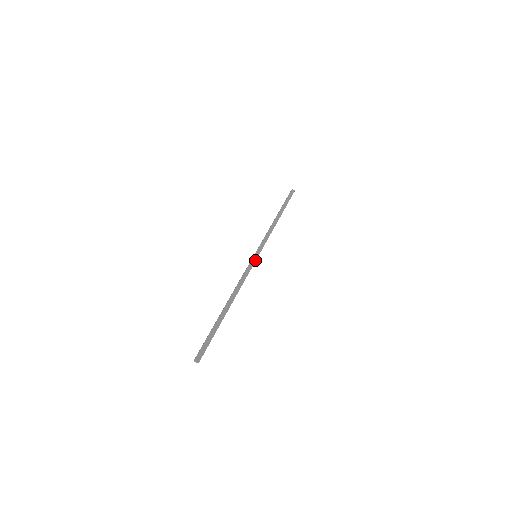
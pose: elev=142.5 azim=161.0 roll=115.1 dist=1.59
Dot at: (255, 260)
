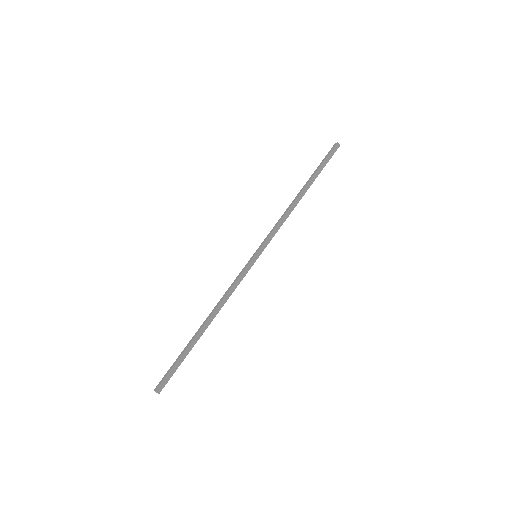
Dot at: (252, 264)
